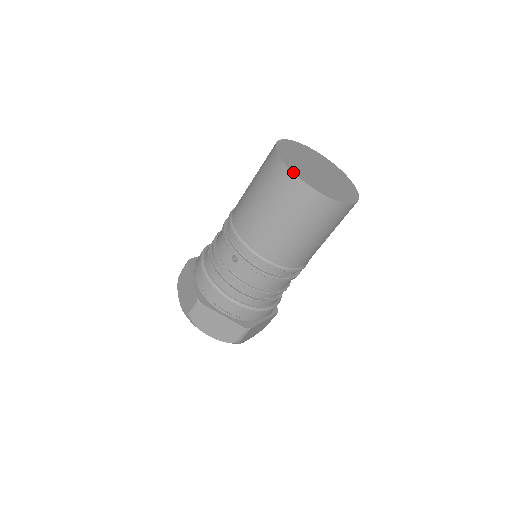
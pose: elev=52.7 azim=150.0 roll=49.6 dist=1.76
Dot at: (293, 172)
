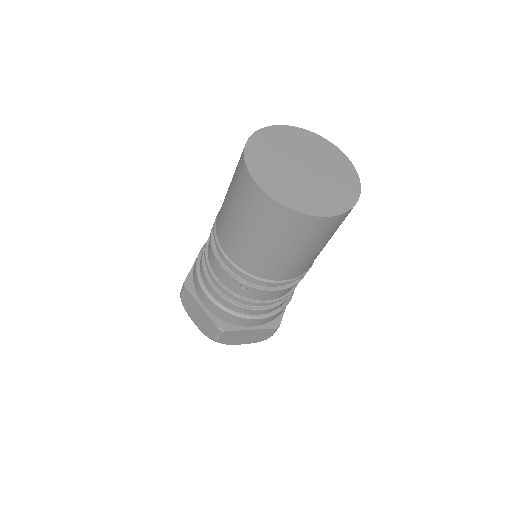
Dot at: (287, 207)
